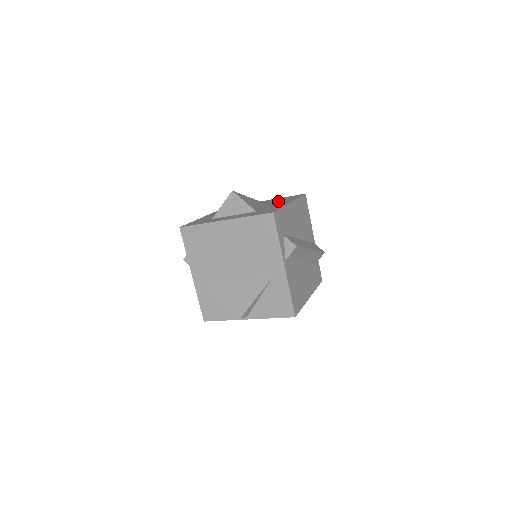
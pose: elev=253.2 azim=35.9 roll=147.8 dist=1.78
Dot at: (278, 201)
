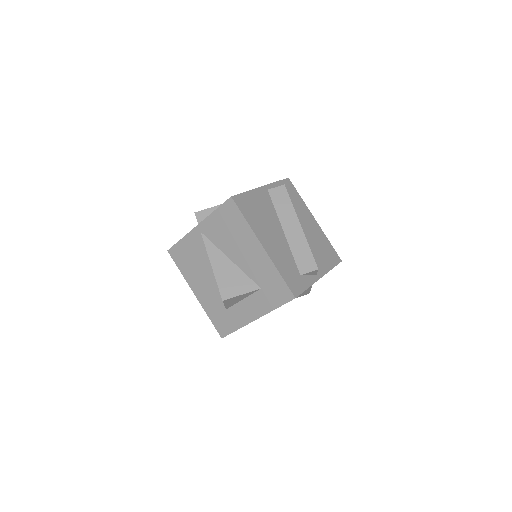
Dot at: (233, 238)
